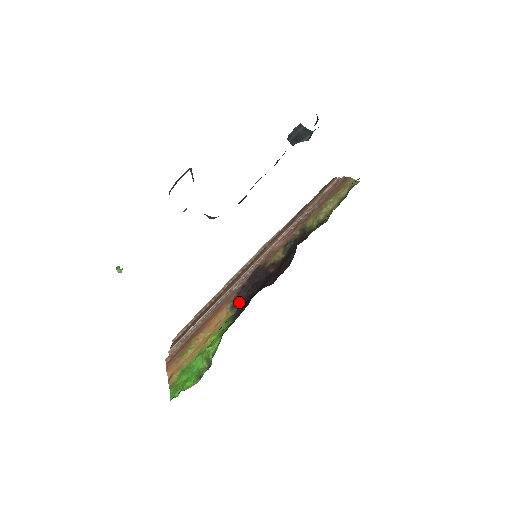
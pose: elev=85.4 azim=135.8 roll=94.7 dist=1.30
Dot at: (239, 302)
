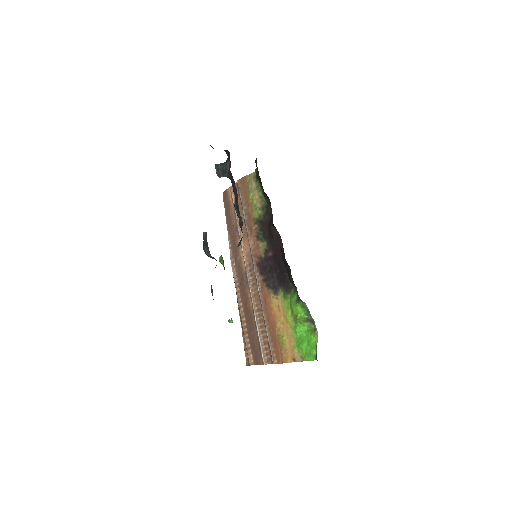
Dot at: (276, 286)
